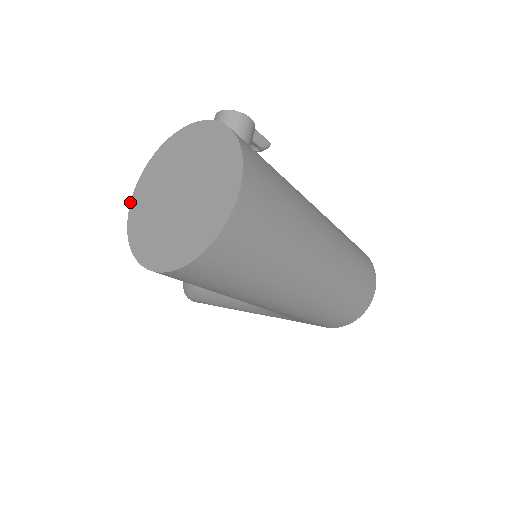
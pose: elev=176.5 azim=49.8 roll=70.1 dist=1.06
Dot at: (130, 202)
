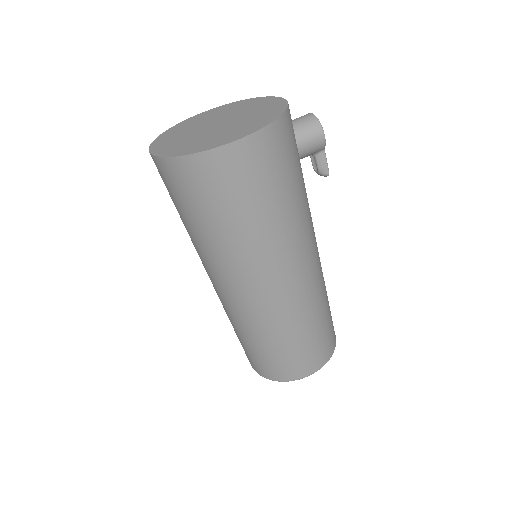
Dot at: (198, 114)
